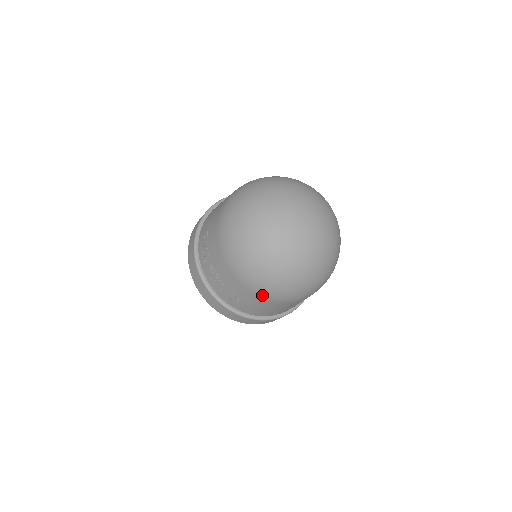
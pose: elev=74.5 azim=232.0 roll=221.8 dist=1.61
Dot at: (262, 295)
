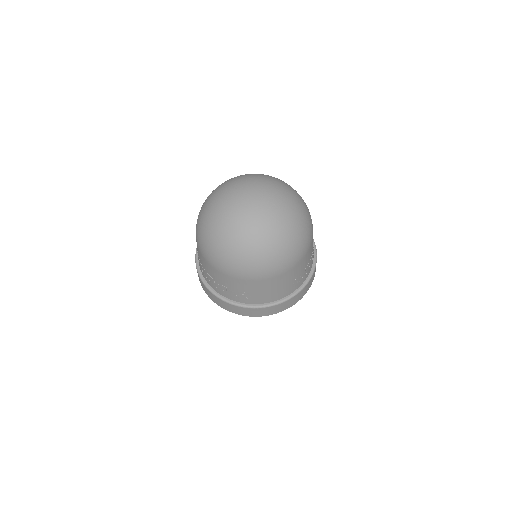
Dot at: (252, 277)
